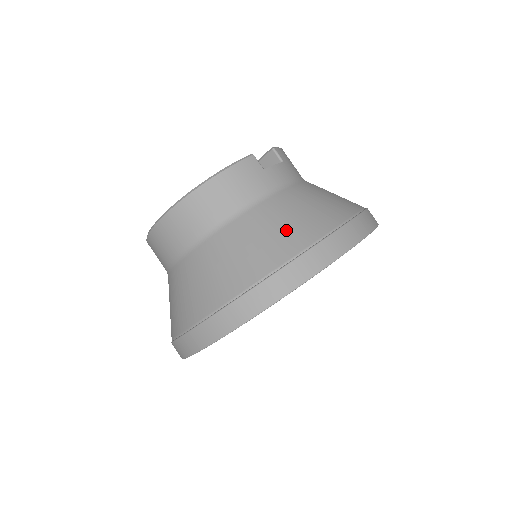
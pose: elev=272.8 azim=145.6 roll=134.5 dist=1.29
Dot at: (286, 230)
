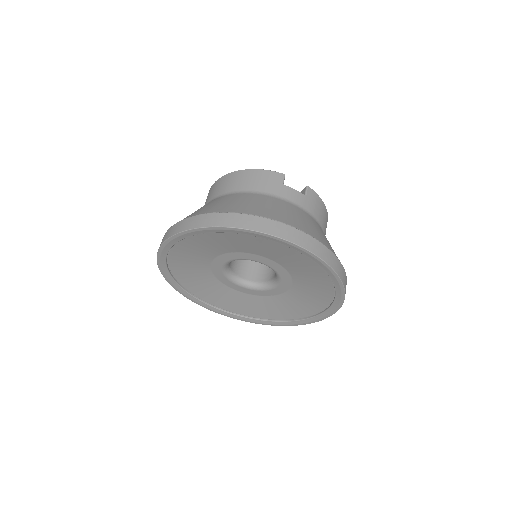
Dot at: (250, 205)
